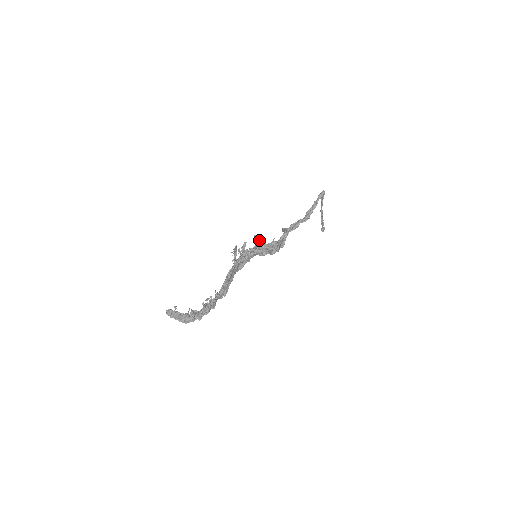
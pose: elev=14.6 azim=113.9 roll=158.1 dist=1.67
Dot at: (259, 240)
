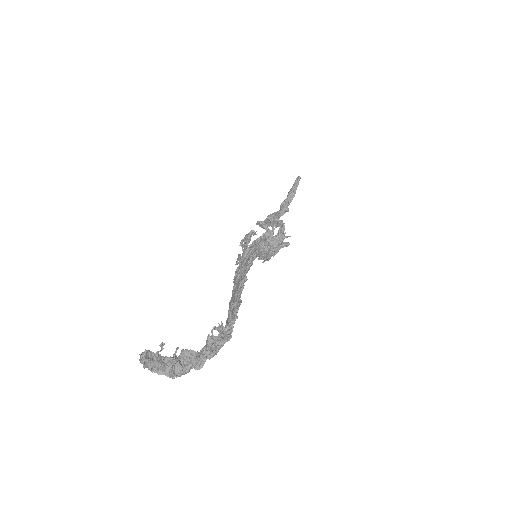
Dot at: (269, 229)
